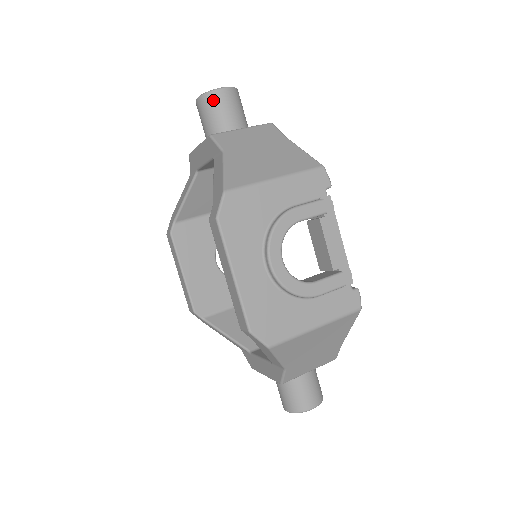
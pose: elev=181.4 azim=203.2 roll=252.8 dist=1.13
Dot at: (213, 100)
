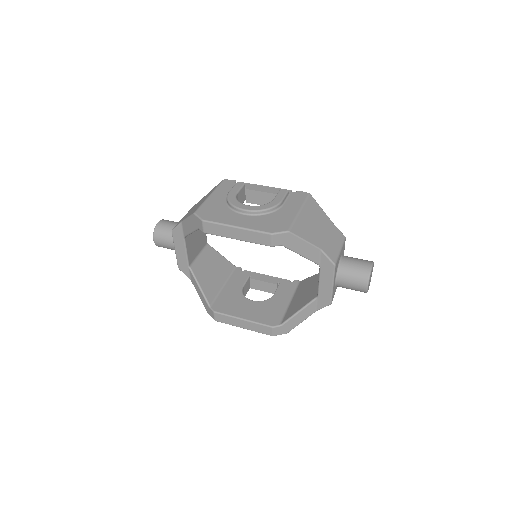
Dot at: (159, 229)
